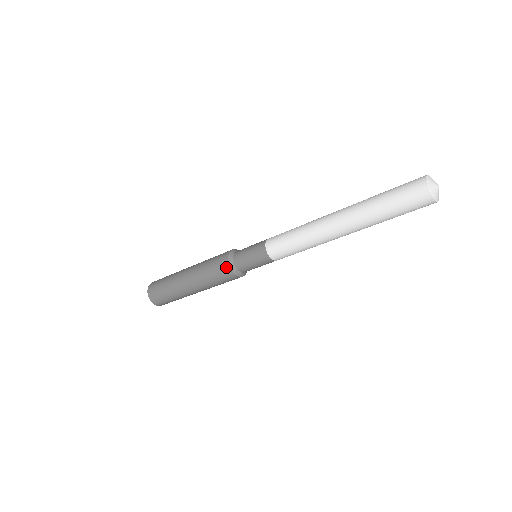
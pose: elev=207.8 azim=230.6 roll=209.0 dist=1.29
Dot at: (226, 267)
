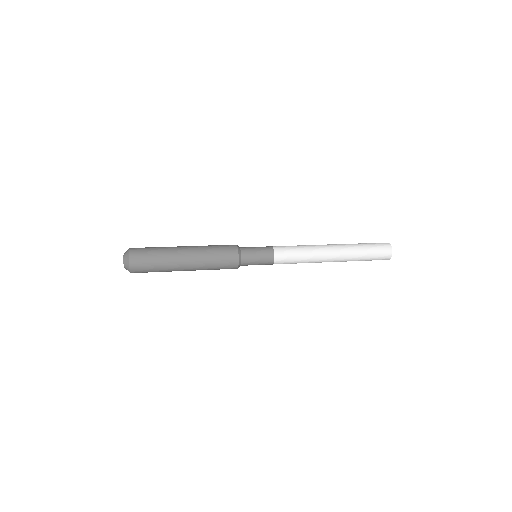
Dot at: (234, 268)
